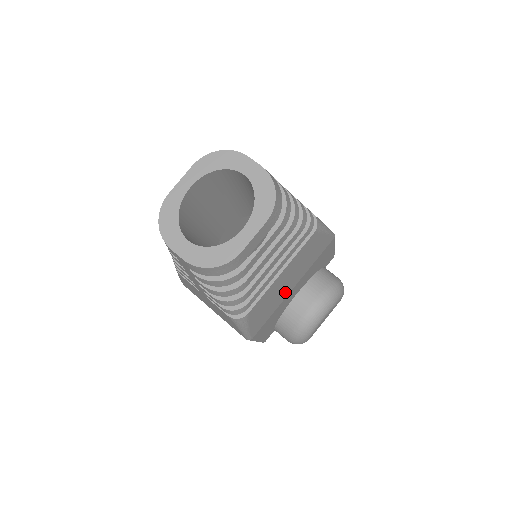
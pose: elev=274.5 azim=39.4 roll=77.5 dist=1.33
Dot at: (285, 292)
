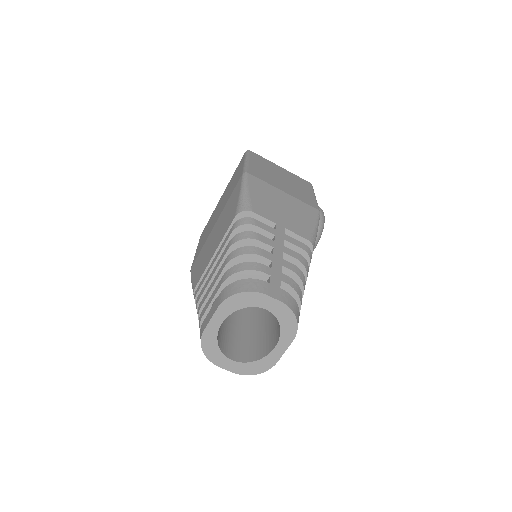
Dot at: occluded
